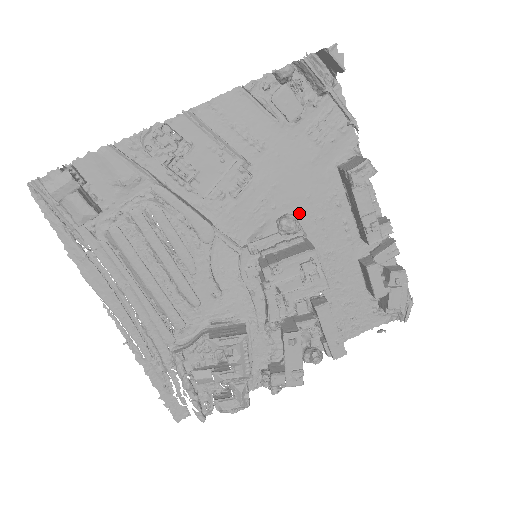
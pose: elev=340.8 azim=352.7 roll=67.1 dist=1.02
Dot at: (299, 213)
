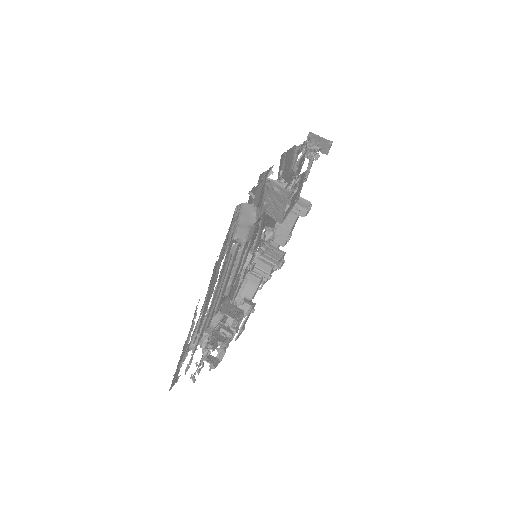
Dot at: (267, 225)
